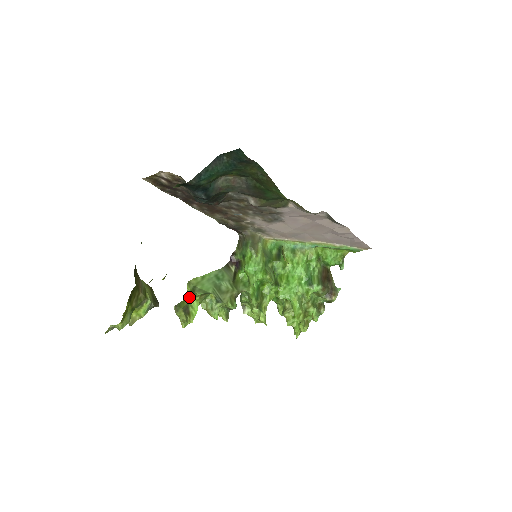
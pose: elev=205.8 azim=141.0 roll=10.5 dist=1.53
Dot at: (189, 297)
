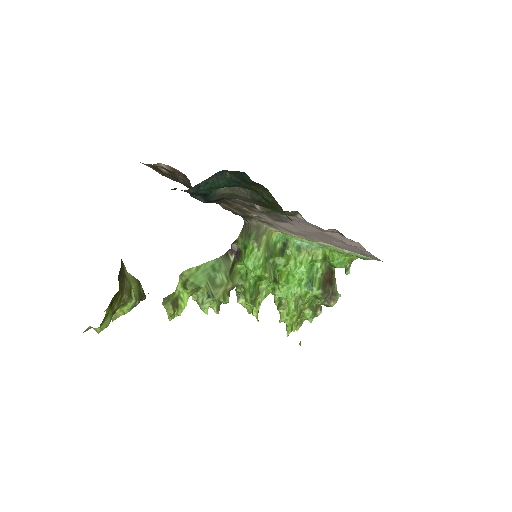
Dot at: (180, 290)
